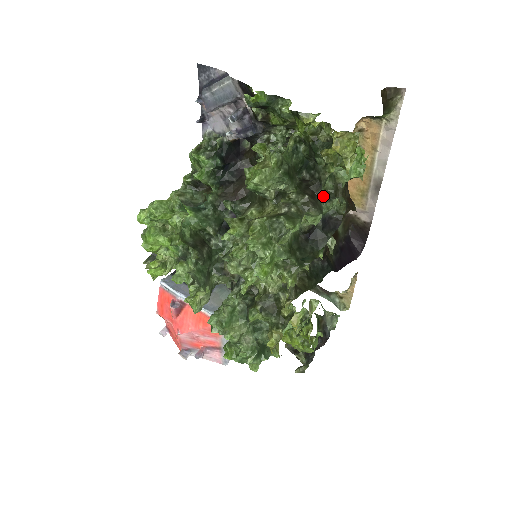
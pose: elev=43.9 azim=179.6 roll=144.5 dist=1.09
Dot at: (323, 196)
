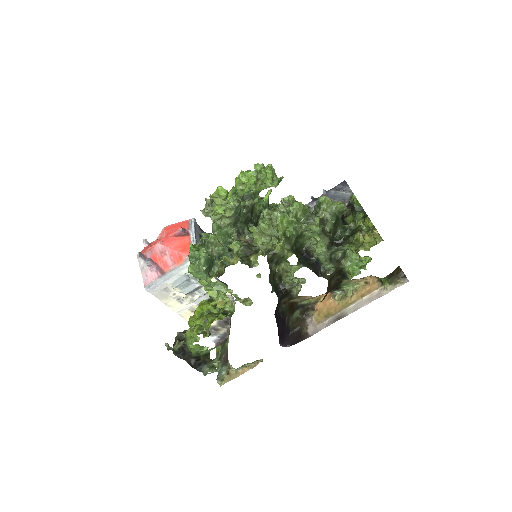
Dot at: (334, 250)
